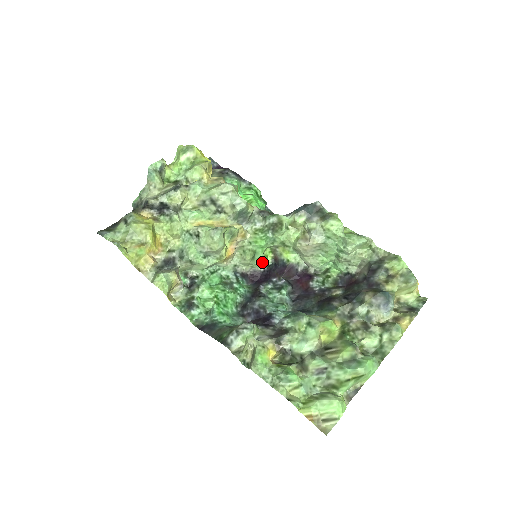
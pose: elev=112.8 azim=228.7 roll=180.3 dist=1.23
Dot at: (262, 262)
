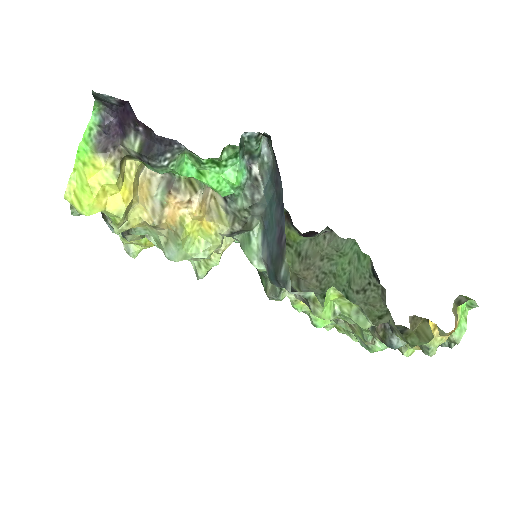
Dot at: occluded
